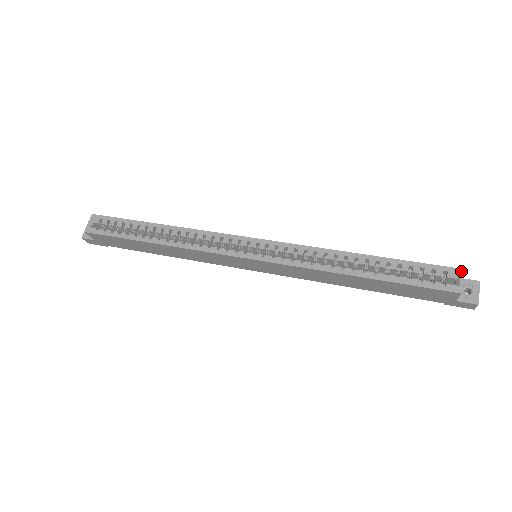
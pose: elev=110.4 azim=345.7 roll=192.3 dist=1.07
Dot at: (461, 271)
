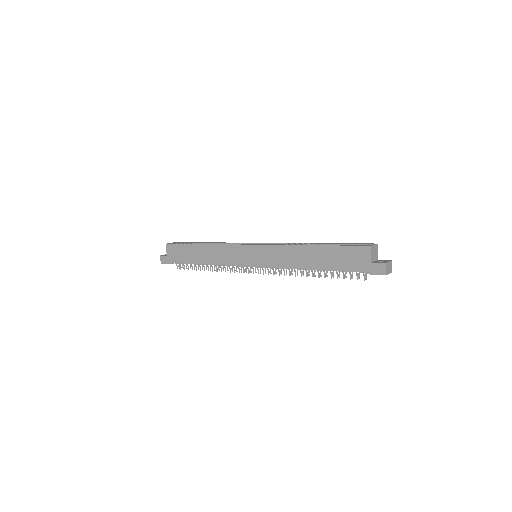
Dot at: (376, 244)
